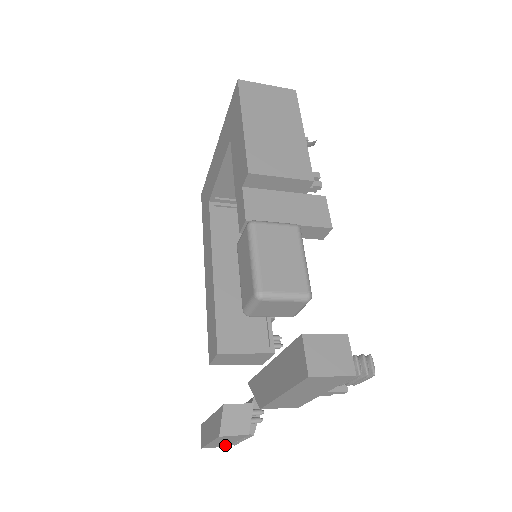
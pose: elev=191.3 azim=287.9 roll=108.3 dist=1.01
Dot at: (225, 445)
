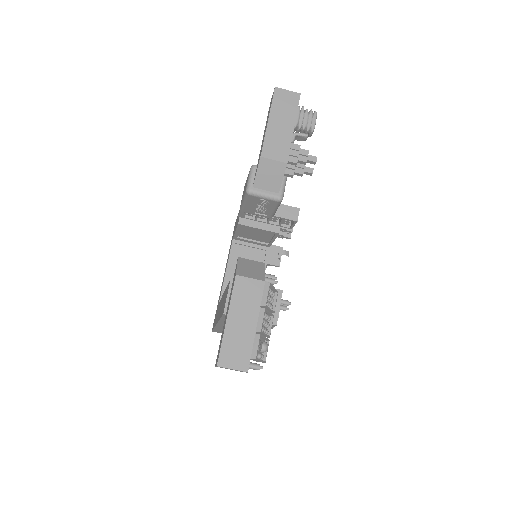
Dot at: (245, 357)
